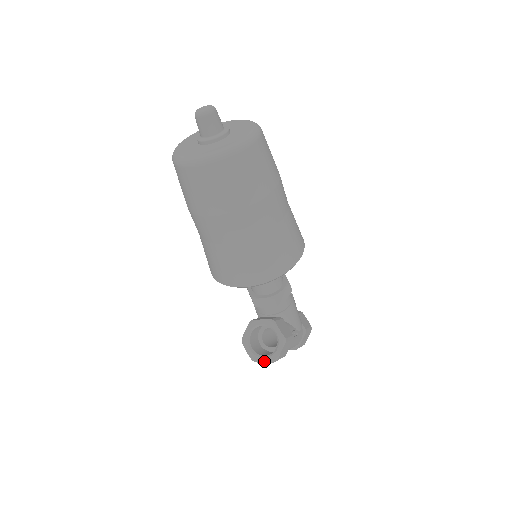
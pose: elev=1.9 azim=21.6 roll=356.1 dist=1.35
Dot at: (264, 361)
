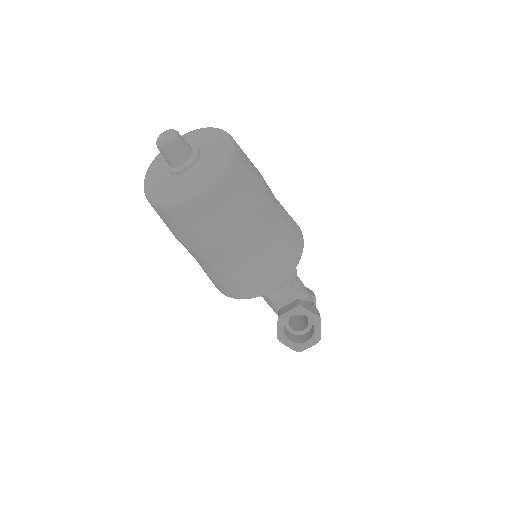
Dot at: (309, 346)
